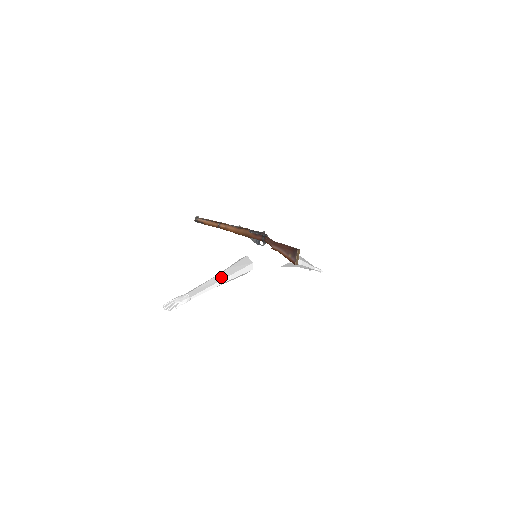
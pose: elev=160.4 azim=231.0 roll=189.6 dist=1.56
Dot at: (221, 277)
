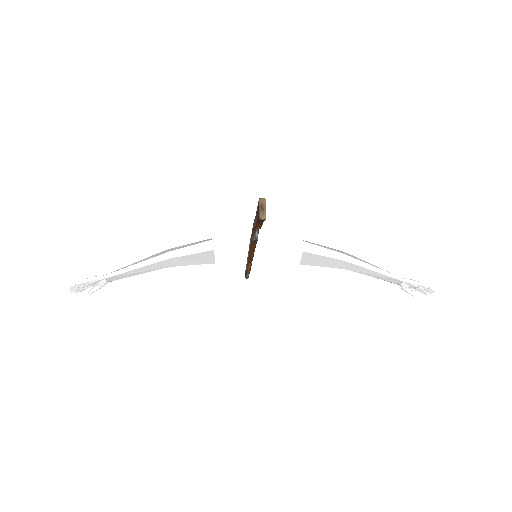
Dot at: (156, 256)
